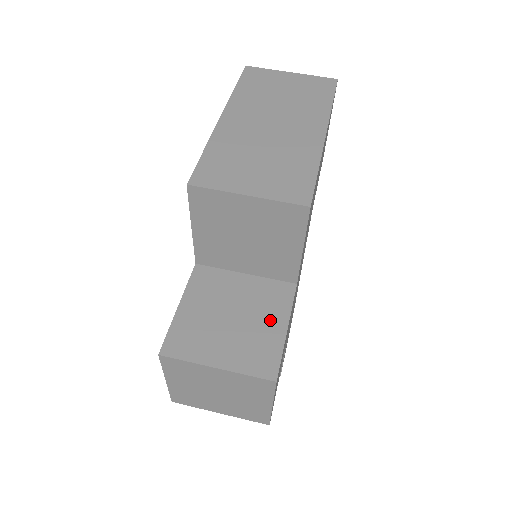
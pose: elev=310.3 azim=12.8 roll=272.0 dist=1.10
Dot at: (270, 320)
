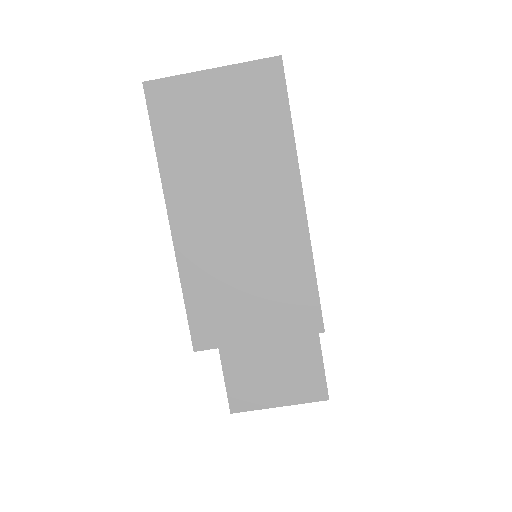
Dot at: (304, 350)
